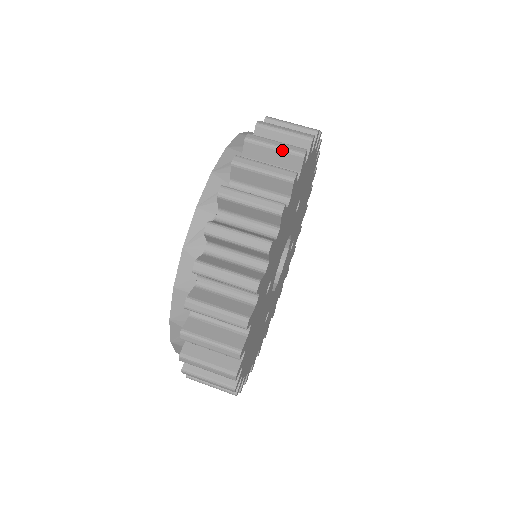
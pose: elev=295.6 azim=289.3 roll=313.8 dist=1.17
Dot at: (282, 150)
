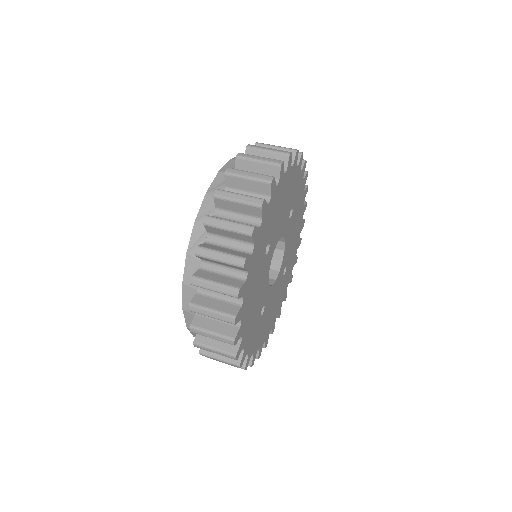
Dot at: (281, 148)
